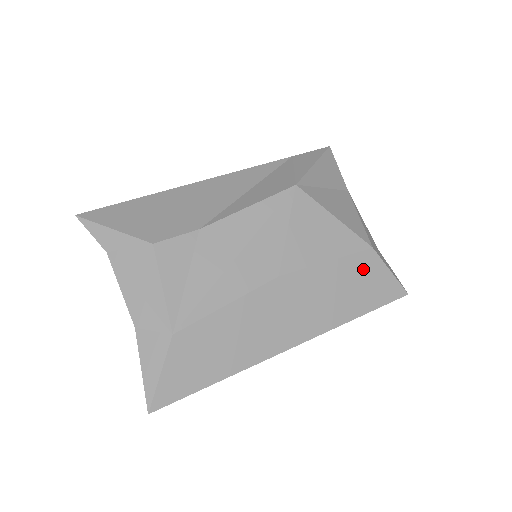
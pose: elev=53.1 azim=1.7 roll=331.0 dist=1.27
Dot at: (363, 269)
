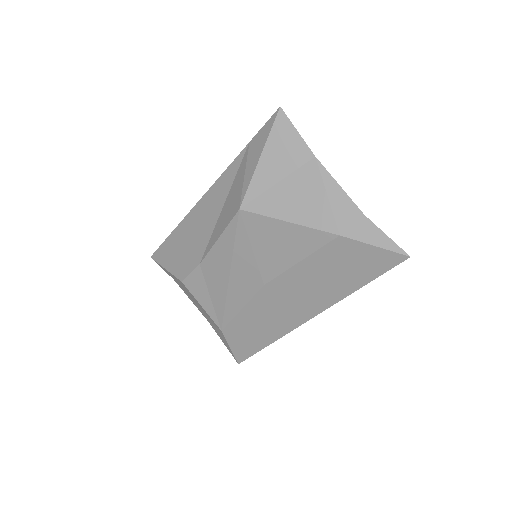
Dot at: (340, 255)
